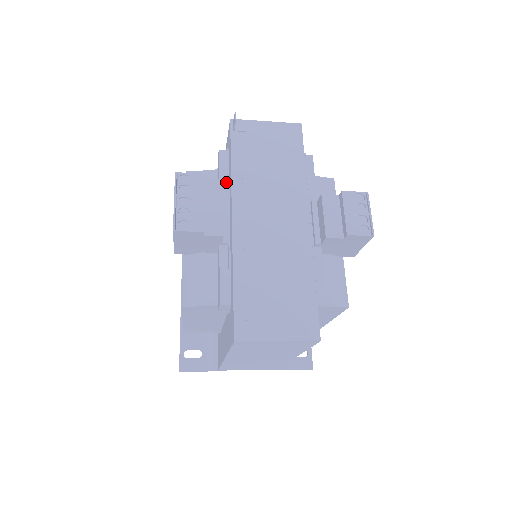
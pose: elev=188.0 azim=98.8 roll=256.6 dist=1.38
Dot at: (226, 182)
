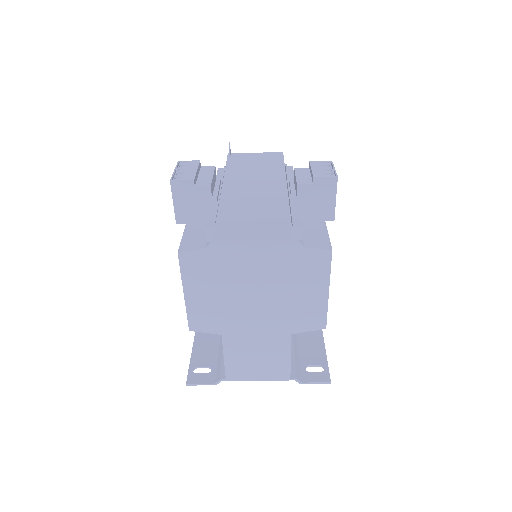
Dot at: occluded
